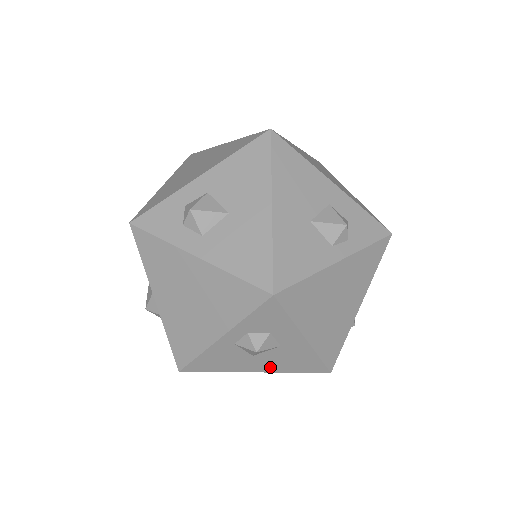
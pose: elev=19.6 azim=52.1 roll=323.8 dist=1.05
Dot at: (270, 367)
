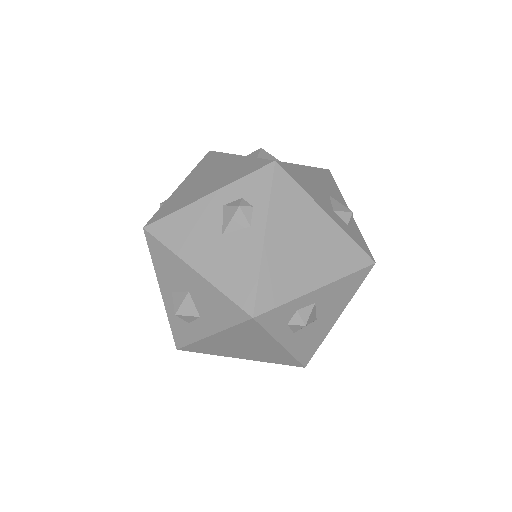
Dot at: occluded
